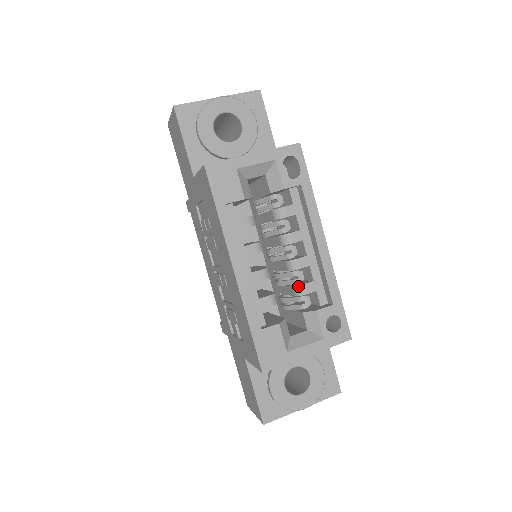
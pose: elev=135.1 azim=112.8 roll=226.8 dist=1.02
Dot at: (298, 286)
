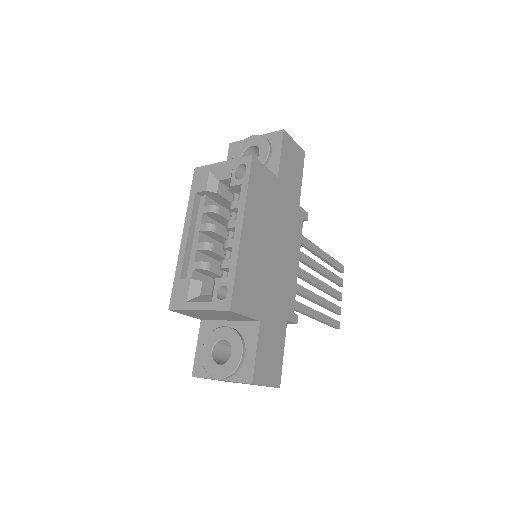
Dot at: (221, 261)
